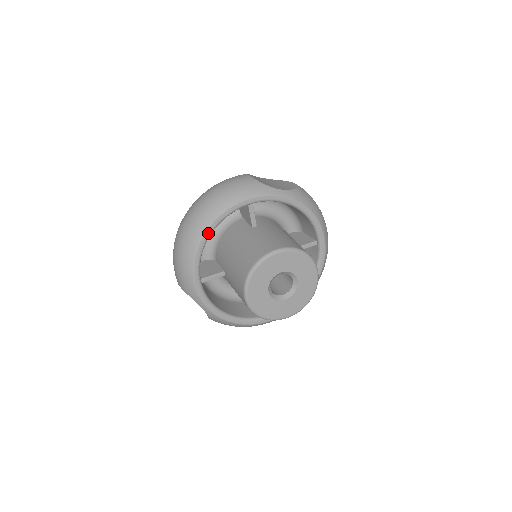
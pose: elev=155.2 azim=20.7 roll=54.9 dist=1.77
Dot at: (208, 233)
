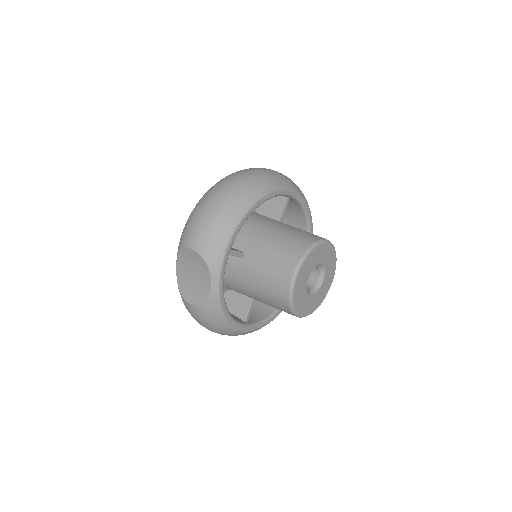
Dot at: (261, 202)
